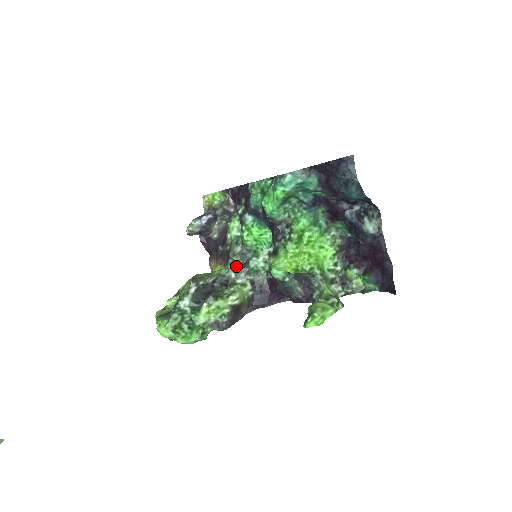
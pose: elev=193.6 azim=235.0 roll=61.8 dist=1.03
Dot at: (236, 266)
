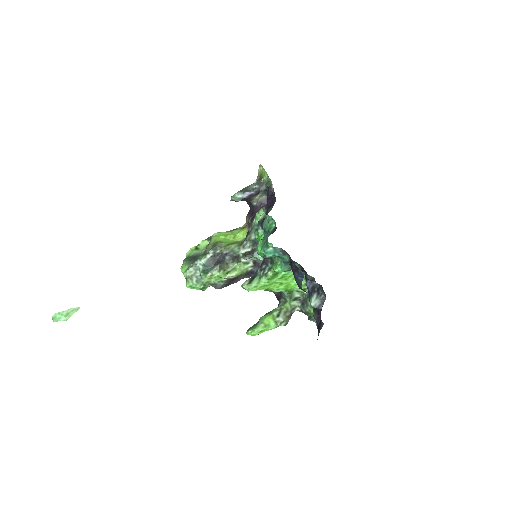
Dot at: (246, 249)
